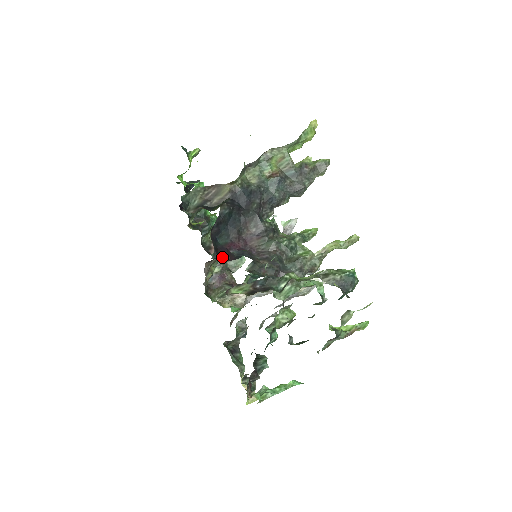
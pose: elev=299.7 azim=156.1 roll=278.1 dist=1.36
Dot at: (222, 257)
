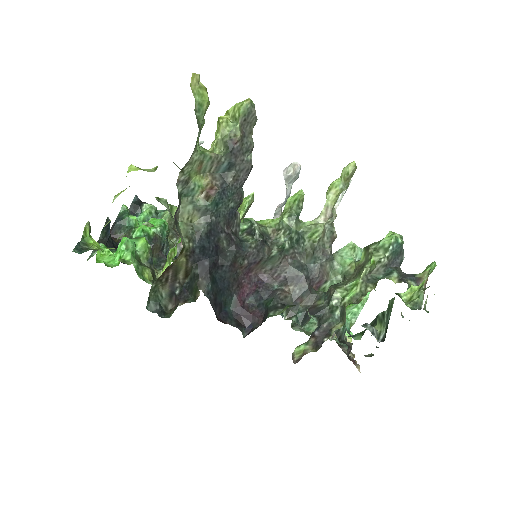
Dot at: (249, 323)
